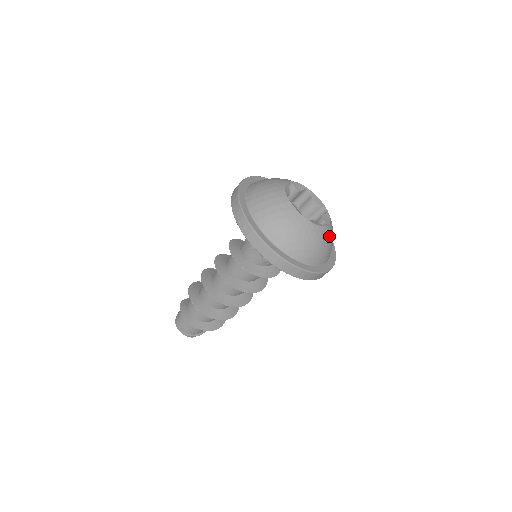
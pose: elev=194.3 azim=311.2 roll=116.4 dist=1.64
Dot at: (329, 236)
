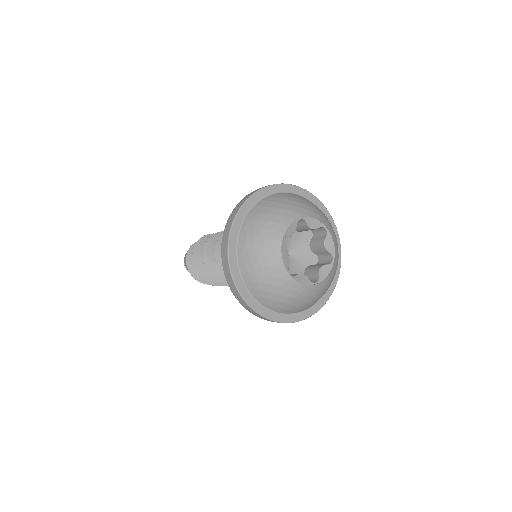
Dot at: (315, 293)
